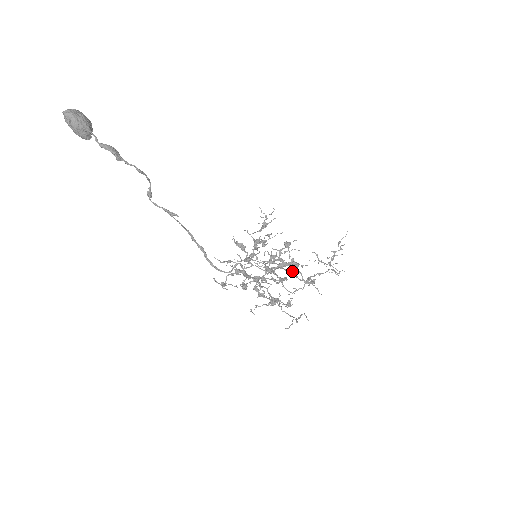
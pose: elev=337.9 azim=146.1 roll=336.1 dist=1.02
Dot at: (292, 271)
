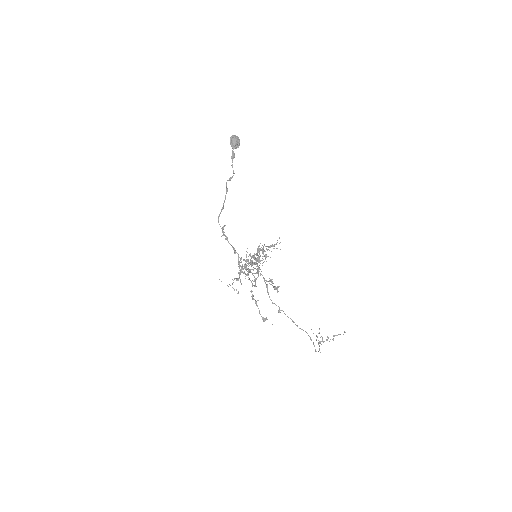
Dot at: (267, 284)
